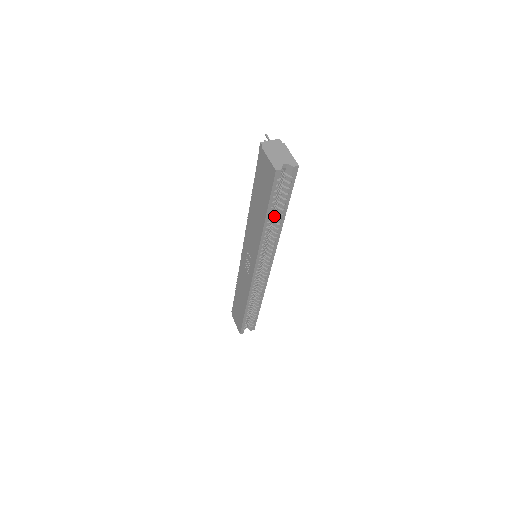
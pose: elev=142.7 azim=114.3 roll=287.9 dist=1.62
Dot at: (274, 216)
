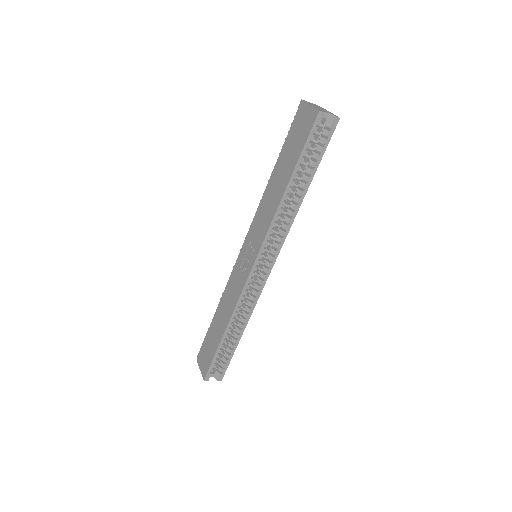
Dot at: (296, 187)
